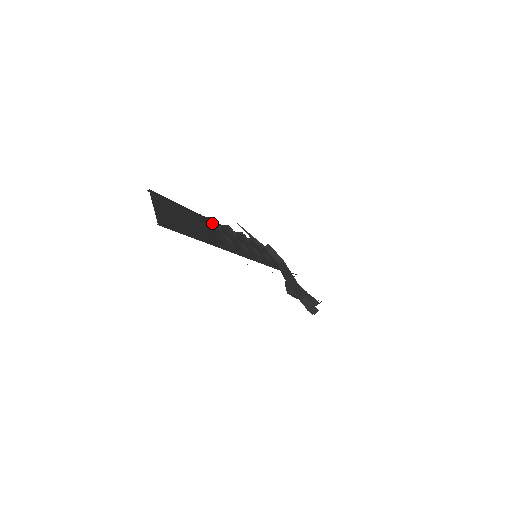
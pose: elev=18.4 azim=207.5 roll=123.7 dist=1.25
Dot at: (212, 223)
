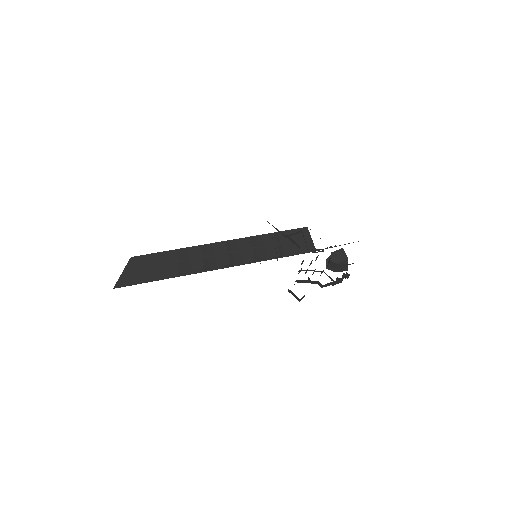
Dot at: (195, 252)
